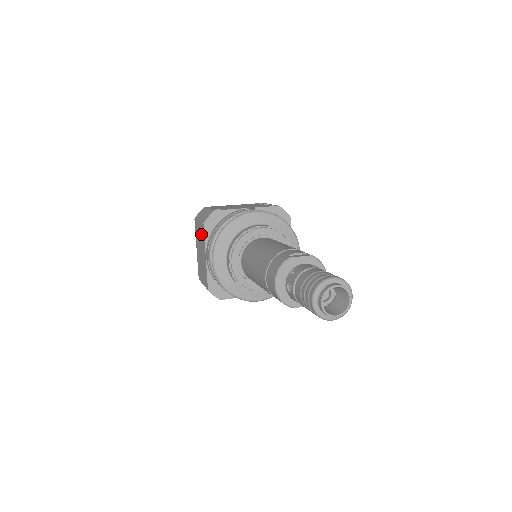
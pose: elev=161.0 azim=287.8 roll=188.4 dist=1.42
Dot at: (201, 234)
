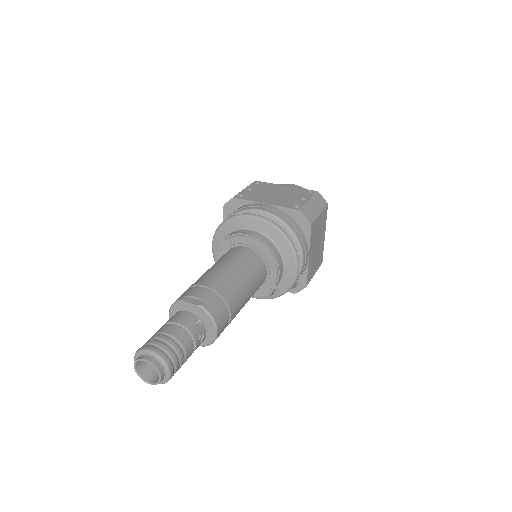
Dot at: occluded
